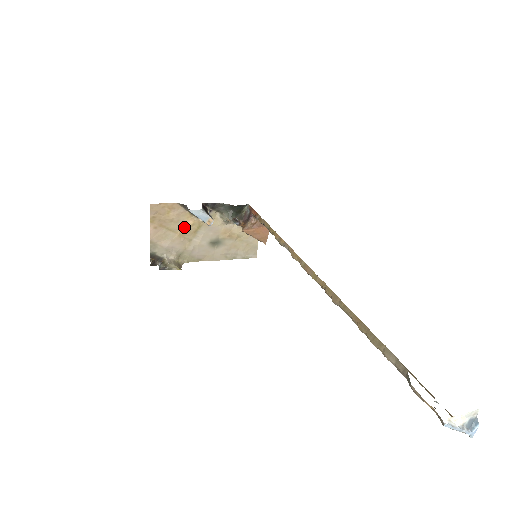
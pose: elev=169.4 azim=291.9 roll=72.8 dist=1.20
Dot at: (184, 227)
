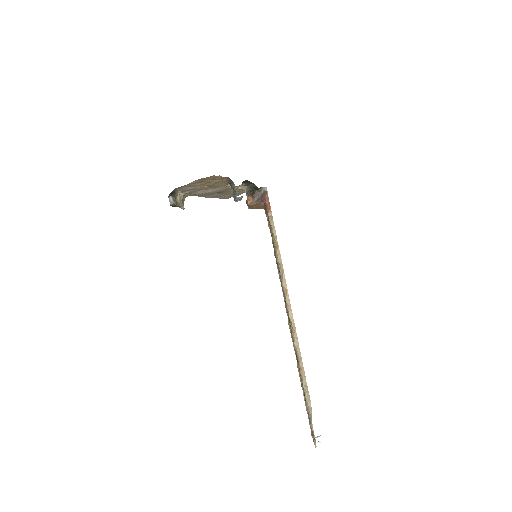
Dot at: (213, 185)
